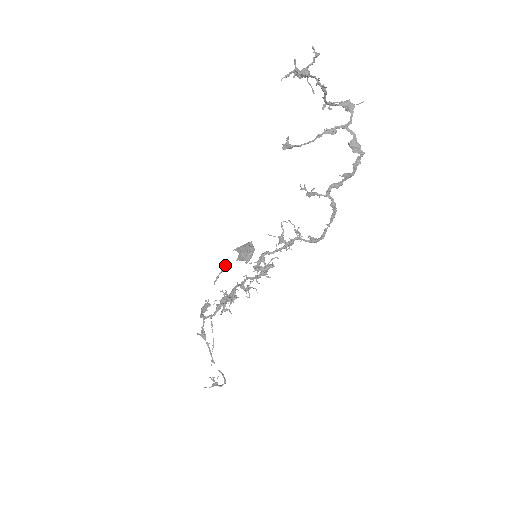
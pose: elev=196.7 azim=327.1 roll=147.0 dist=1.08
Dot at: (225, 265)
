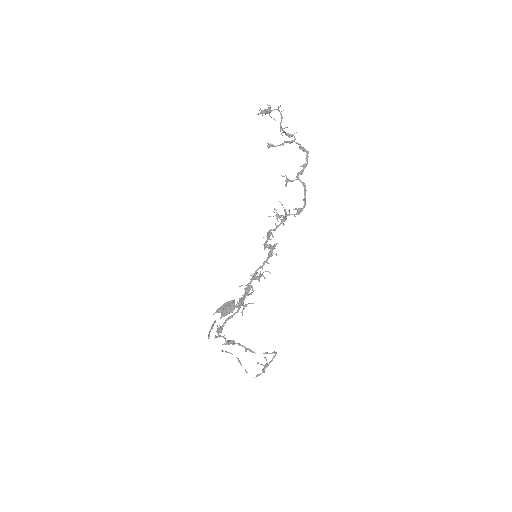
Dot at: occluded
